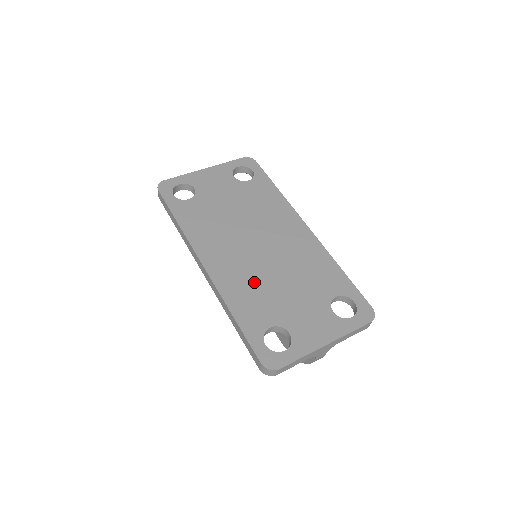
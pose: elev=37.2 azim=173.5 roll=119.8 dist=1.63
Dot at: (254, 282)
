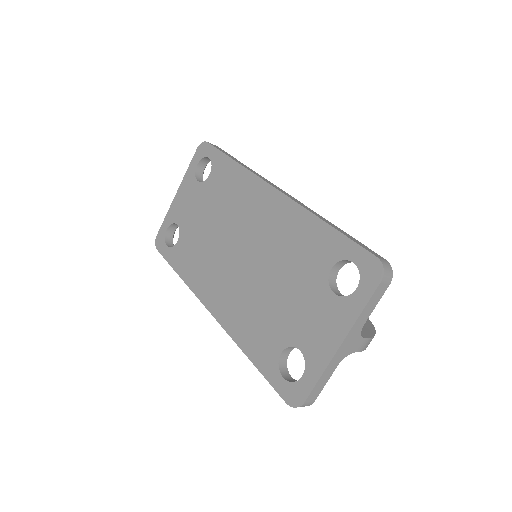
Dot at: (251, 304)
